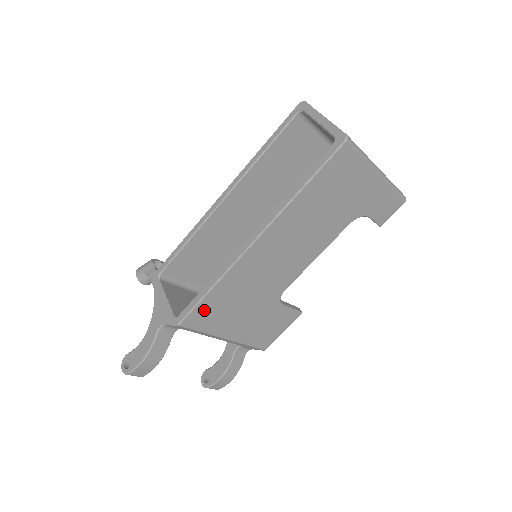
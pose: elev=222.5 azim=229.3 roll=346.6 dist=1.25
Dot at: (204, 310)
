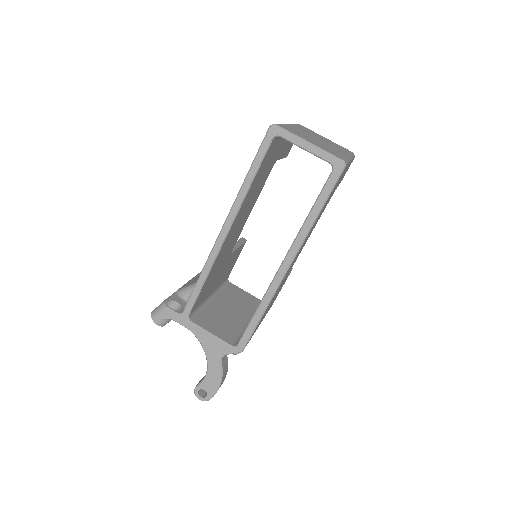
Dot at: (255, 329)
